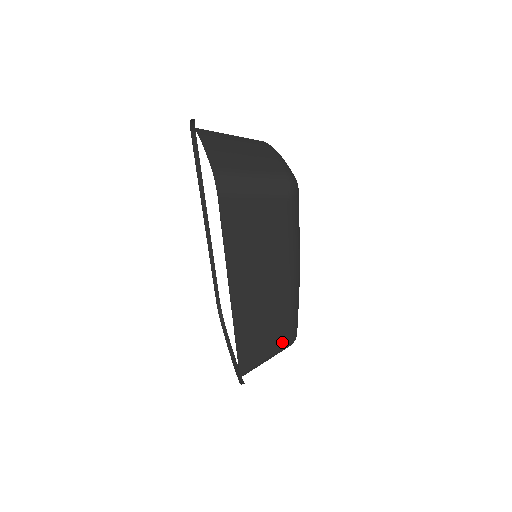
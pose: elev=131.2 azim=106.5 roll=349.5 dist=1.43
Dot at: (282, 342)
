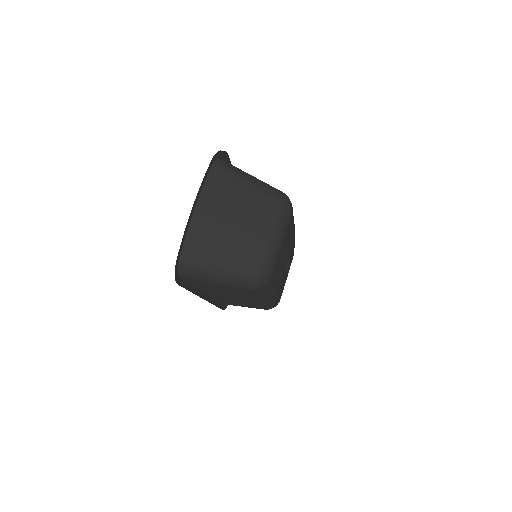
Dot at: (258, 308)
